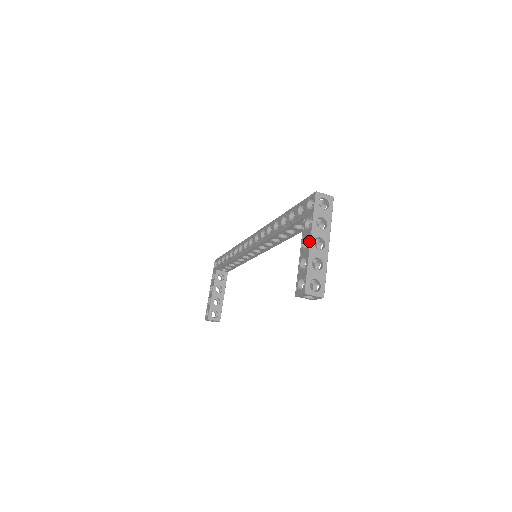
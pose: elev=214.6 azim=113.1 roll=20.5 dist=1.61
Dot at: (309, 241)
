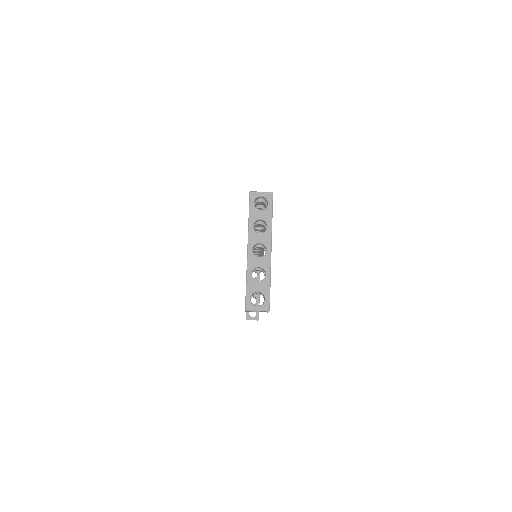
Dot at: (247, 250)
